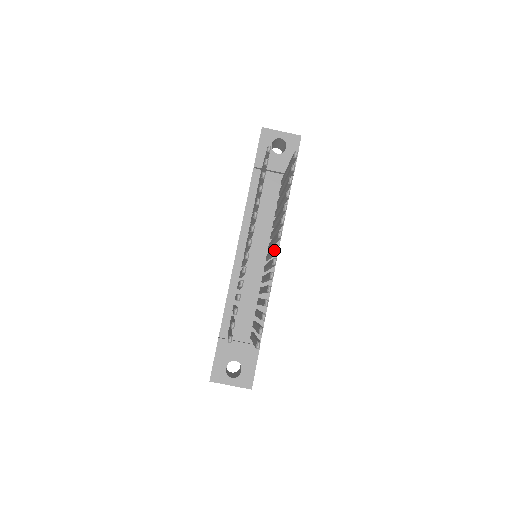
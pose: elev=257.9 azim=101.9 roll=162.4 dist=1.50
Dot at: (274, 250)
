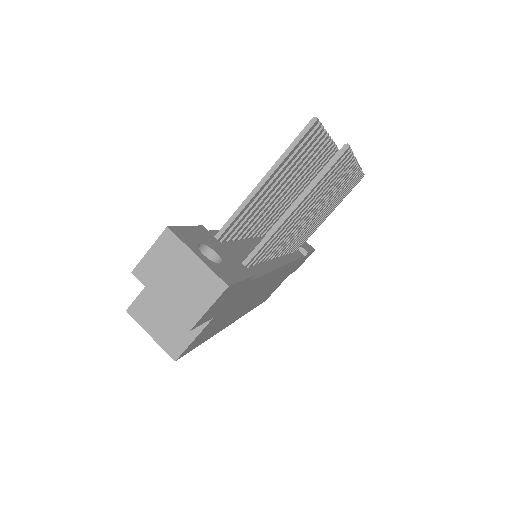
Dot at: occluded
